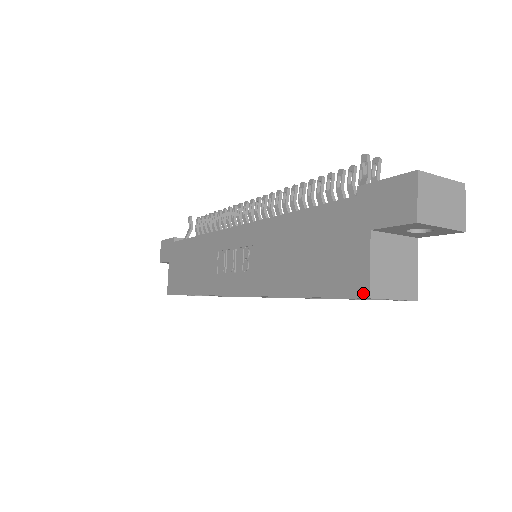
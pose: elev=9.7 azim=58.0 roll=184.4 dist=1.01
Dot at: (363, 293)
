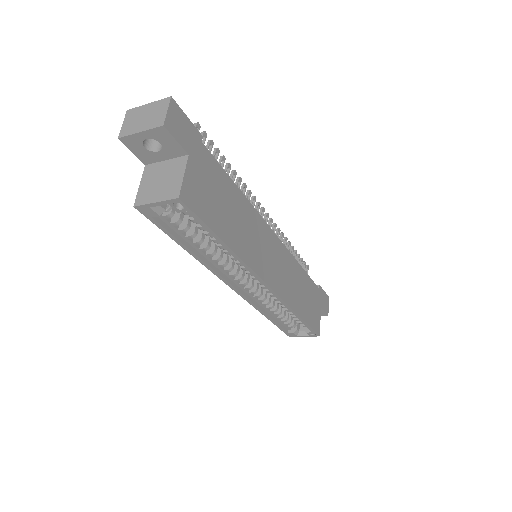
Dot at: (138, 207)
